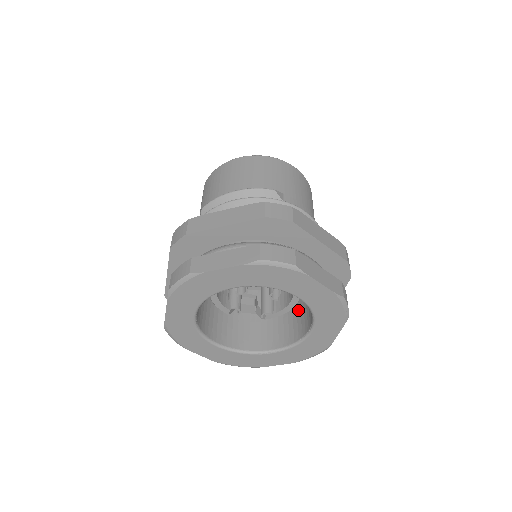
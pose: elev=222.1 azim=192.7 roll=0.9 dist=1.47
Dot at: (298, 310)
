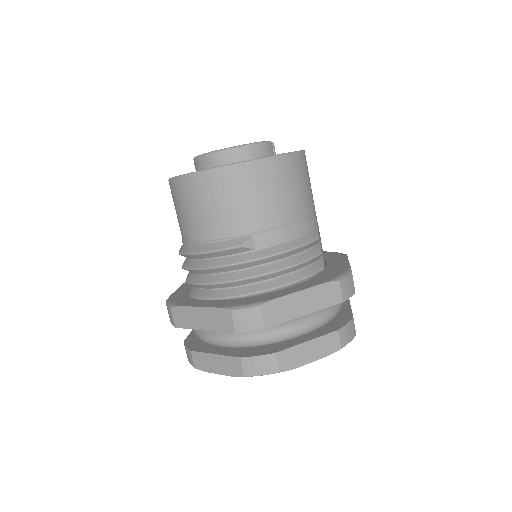
Dot at: occluded
